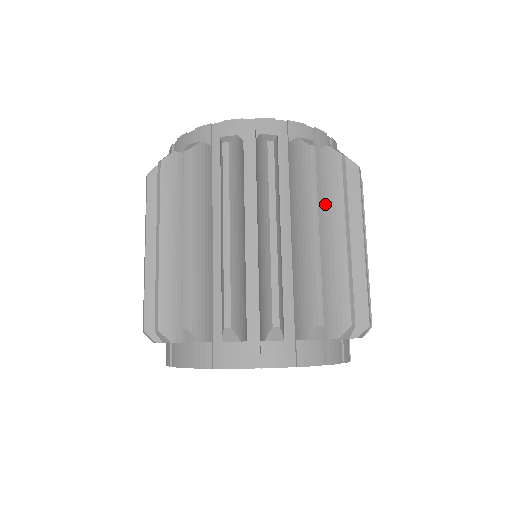
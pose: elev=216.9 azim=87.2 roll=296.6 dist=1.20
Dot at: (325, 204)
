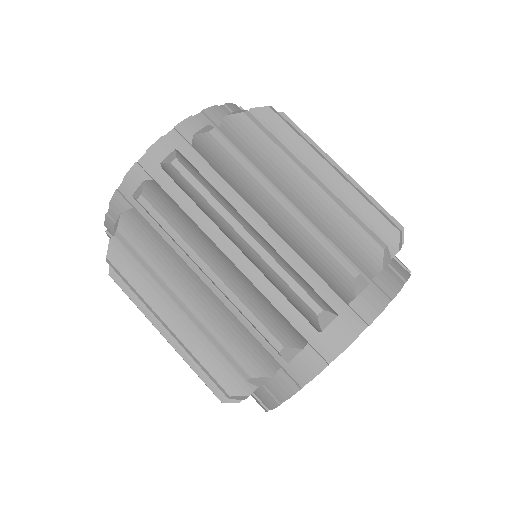
Dot at: (269, 167)
